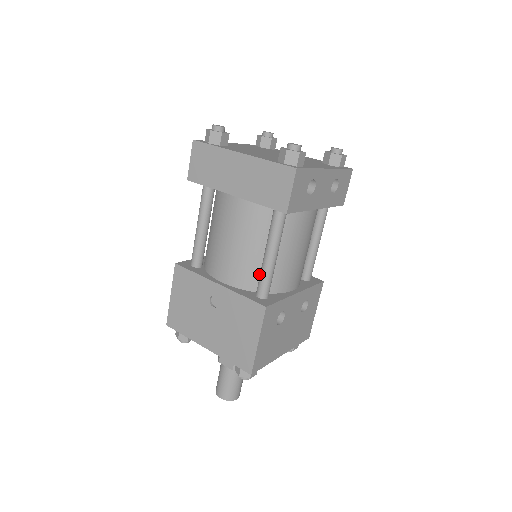
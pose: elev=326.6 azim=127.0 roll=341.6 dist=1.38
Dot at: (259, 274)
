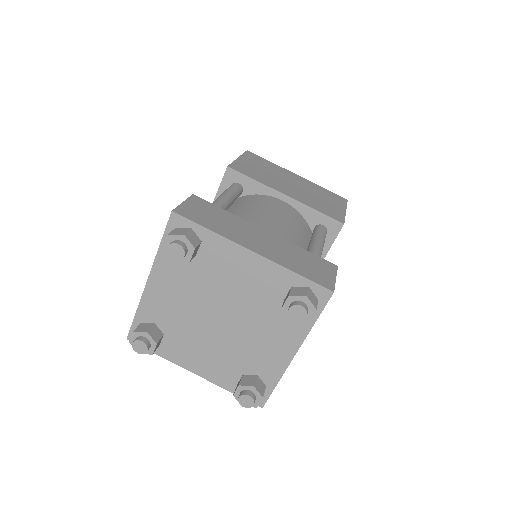
Dot at: occluded
